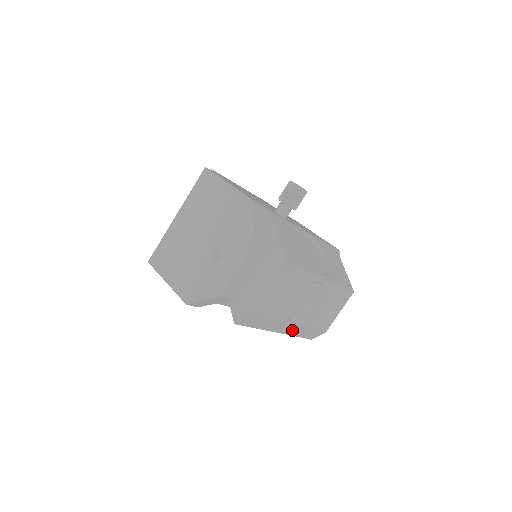
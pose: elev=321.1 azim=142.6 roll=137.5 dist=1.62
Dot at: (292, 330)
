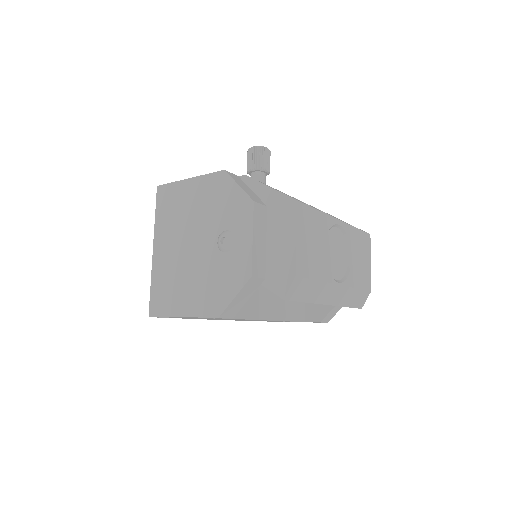
Dot at: (340, 296)
